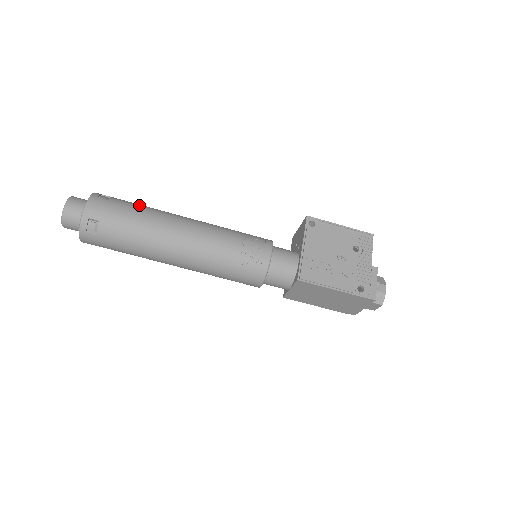
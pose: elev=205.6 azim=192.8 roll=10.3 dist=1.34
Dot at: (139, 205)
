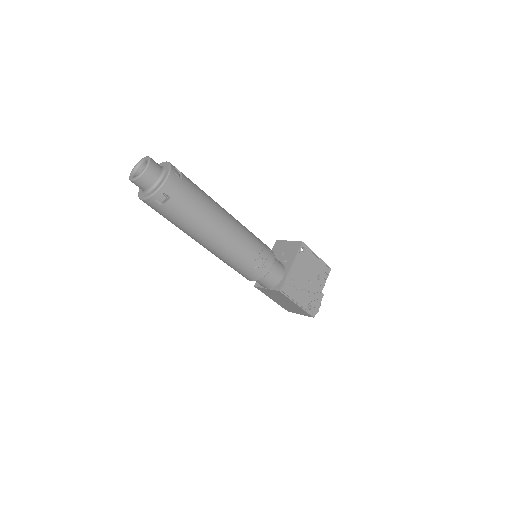
Dot at: (201, 191)
